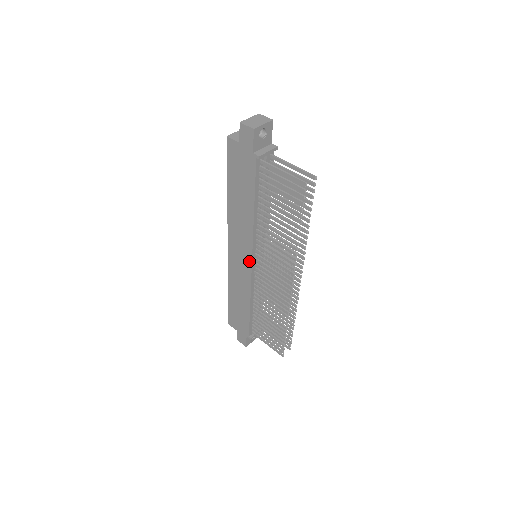
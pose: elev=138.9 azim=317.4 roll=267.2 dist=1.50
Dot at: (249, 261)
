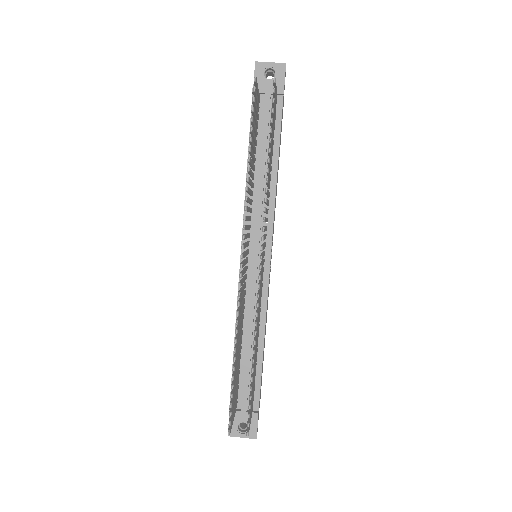
Dot at: (241, 253)
